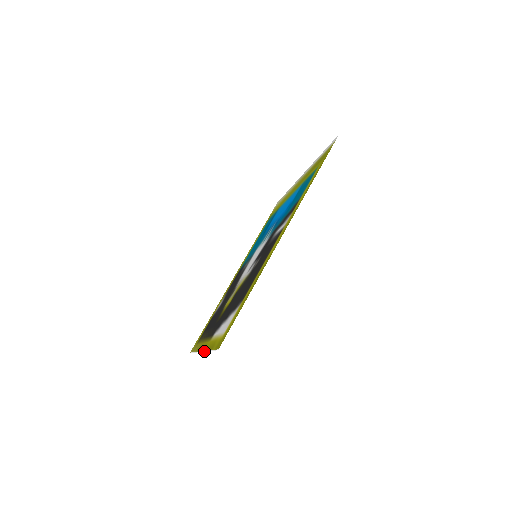
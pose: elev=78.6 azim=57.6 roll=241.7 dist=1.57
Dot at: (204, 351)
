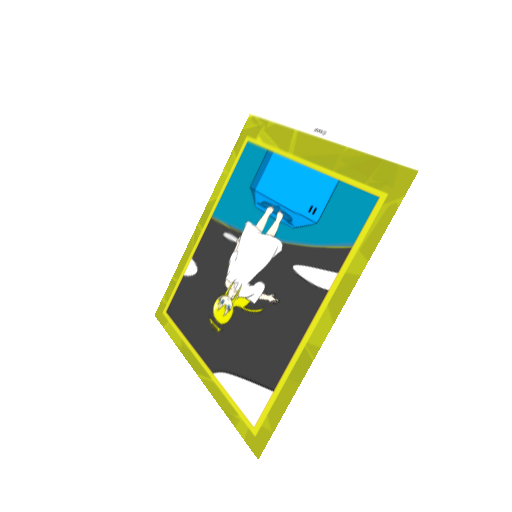
Dot at: (205, 384)
